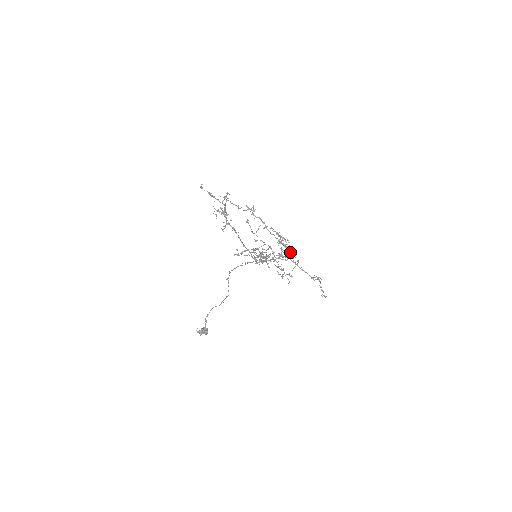
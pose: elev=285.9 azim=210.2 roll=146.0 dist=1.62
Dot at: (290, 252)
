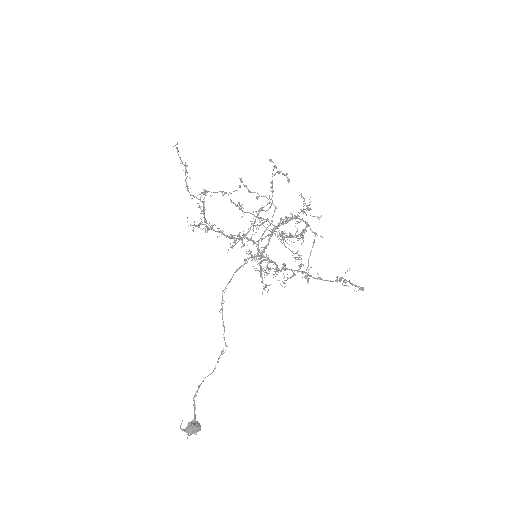
Dot at: occluded
